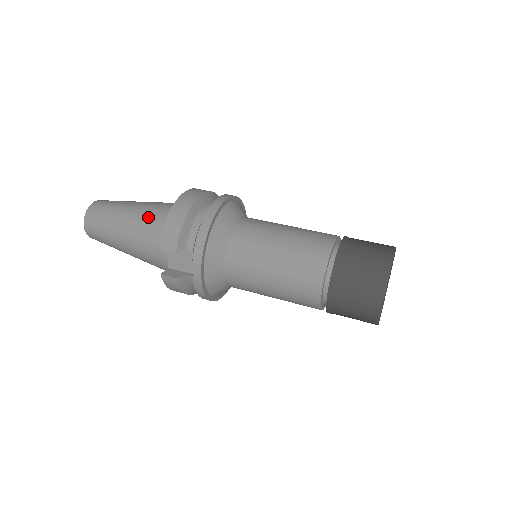
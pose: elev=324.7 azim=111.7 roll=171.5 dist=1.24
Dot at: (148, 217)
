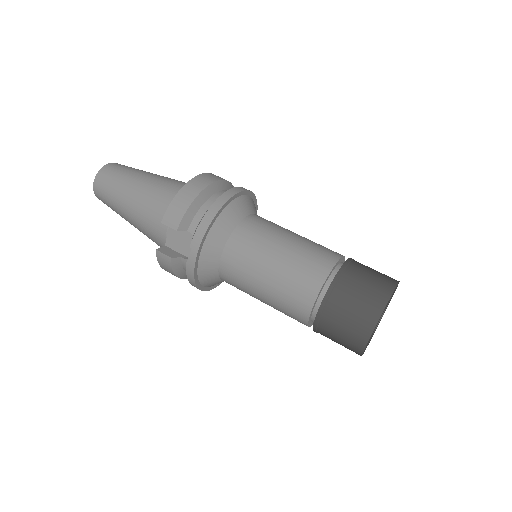
Dot at: (158, 190)
